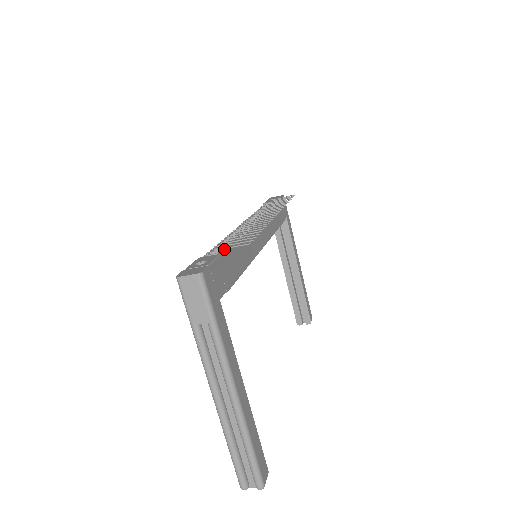
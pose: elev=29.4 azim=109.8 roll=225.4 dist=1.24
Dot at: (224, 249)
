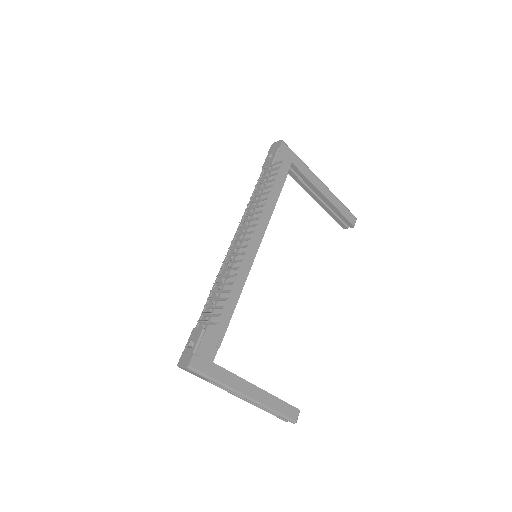
Dot at: (209, 313)
